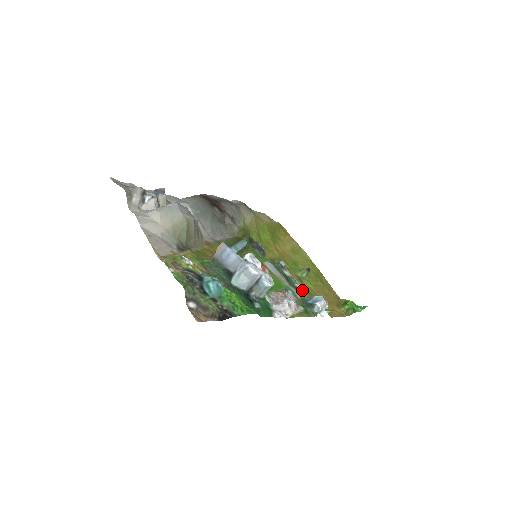
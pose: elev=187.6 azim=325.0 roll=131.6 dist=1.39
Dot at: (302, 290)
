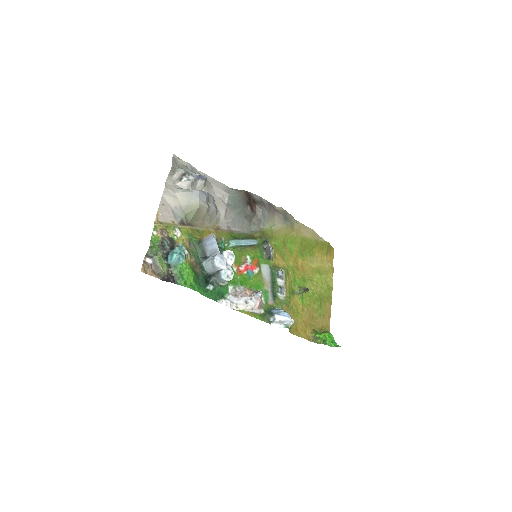
Dot at: (282, 300)
